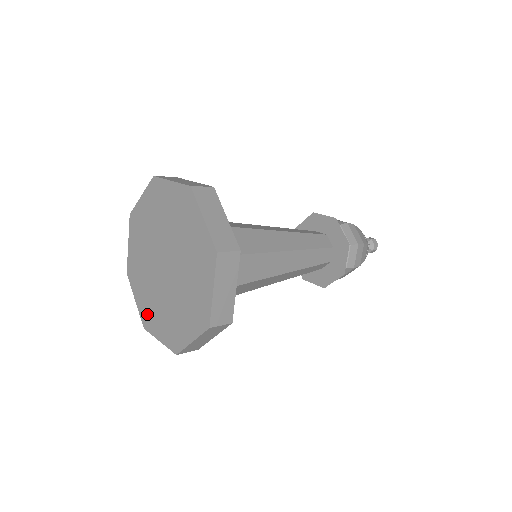
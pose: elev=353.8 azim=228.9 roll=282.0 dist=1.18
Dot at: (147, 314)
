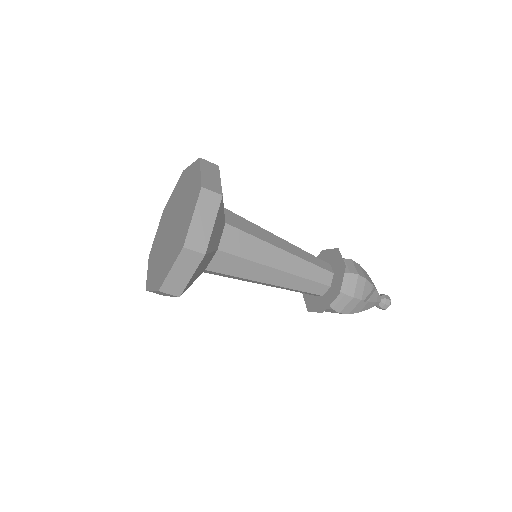
Dot at: (161, 276)
